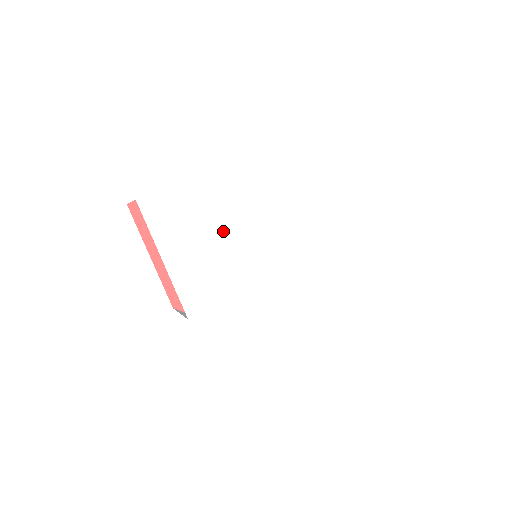
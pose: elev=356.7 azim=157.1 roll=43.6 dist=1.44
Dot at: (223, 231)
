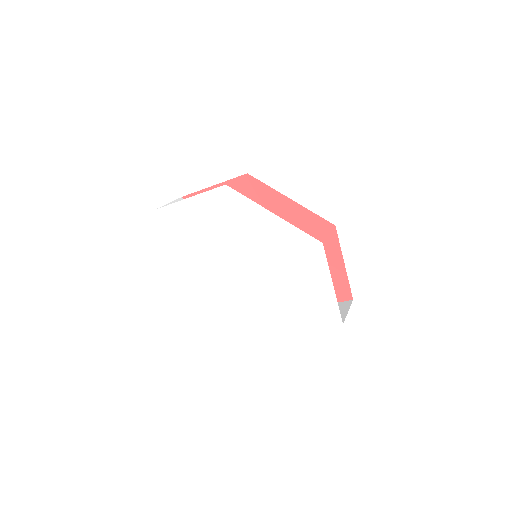
Dot at: (212, 239)
